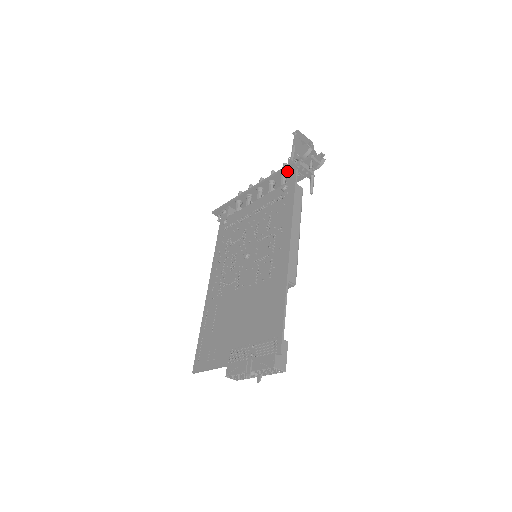
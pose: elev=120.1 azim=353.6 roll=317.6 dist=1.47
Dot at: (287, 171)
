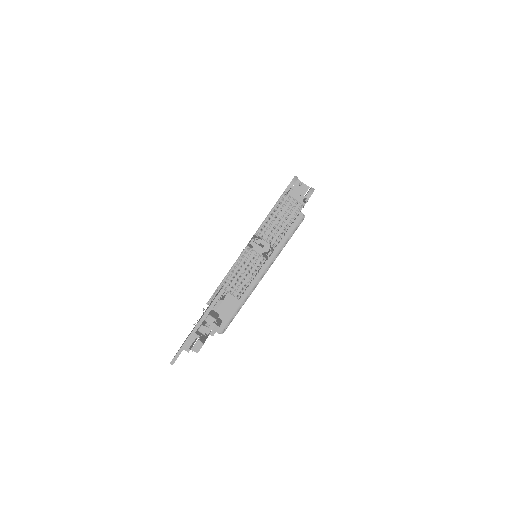
Dot at: occluded
